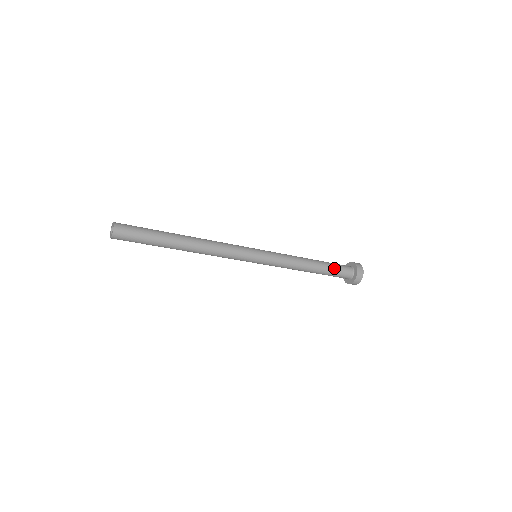
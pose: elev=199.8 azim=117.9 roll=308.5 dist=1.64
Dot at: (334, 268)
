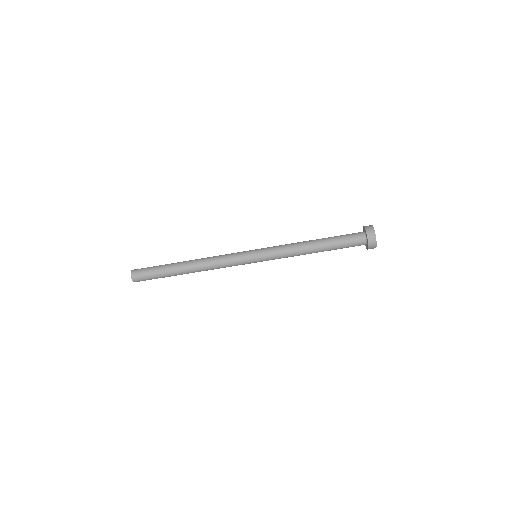
Dot at: (339, 237)
